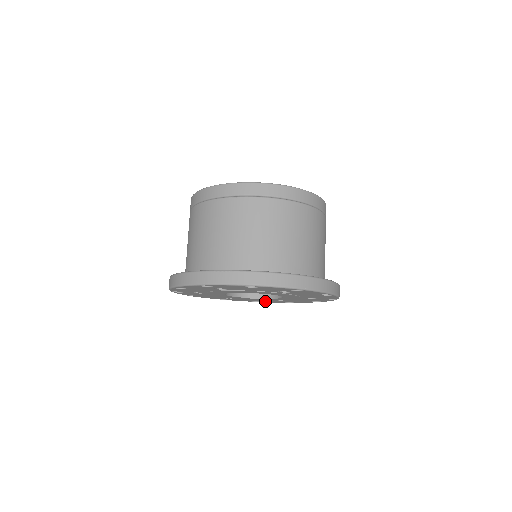
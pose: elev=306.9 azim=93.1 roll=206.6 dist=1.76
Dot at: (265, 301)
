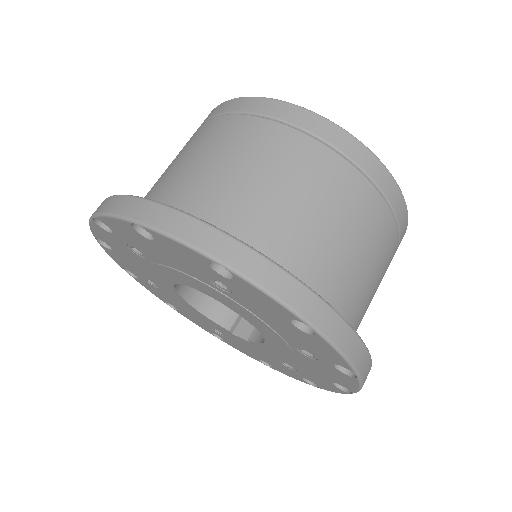
Dot at: (275, 365)
